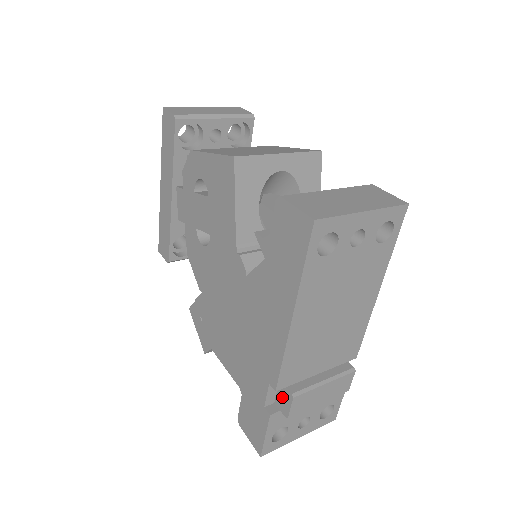
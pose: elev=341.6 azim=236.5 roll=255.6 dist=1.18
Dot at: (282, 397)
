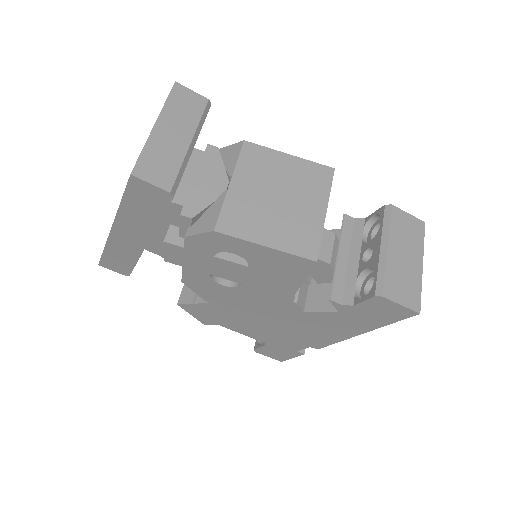
Dot at: occluded
